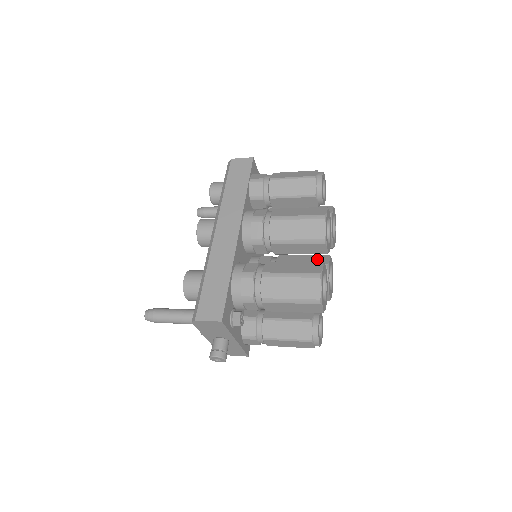
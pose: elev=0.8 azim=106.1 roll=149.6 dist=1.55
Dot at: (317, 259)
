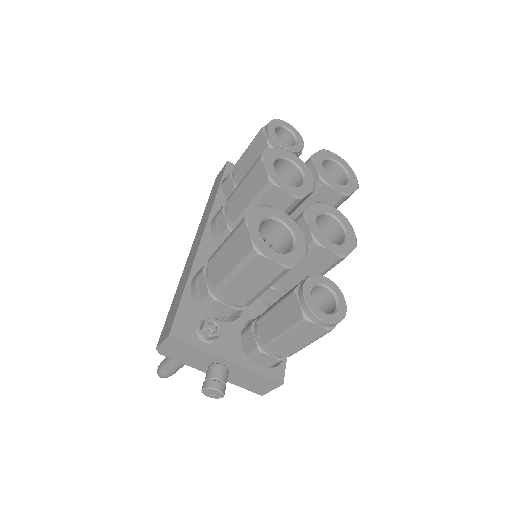
Dot at: occluded
